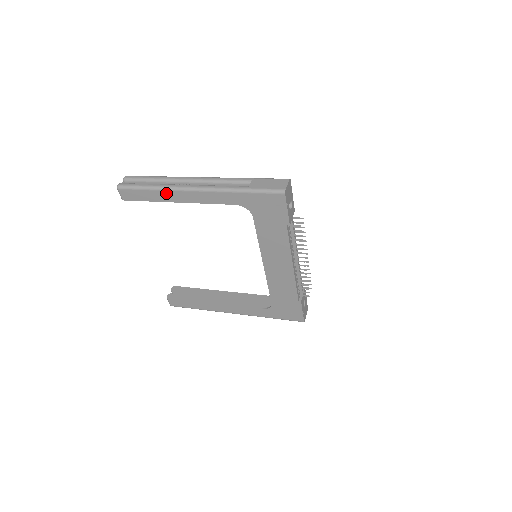
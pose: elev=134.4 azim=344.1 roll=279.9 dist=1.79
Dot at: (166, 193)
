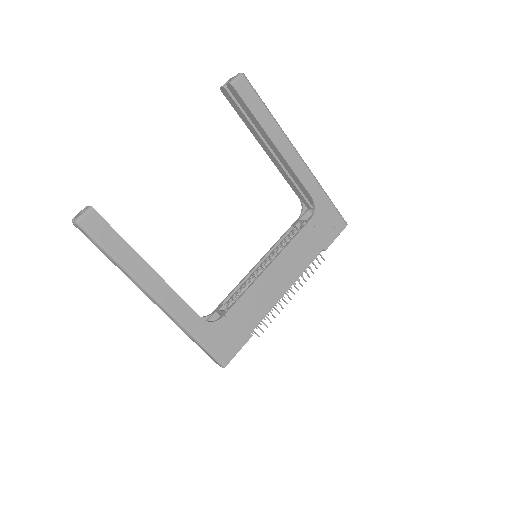
Dot at: (277, 129)
